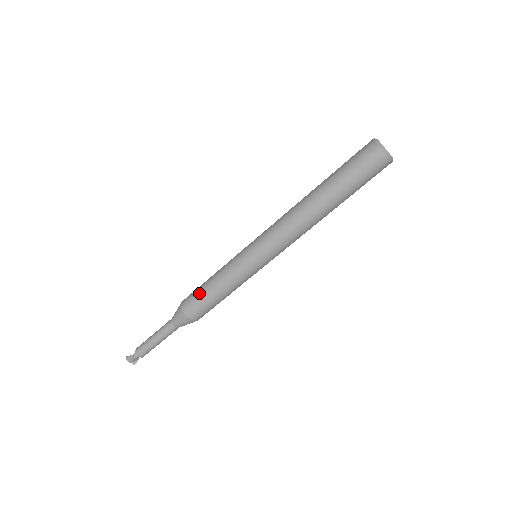
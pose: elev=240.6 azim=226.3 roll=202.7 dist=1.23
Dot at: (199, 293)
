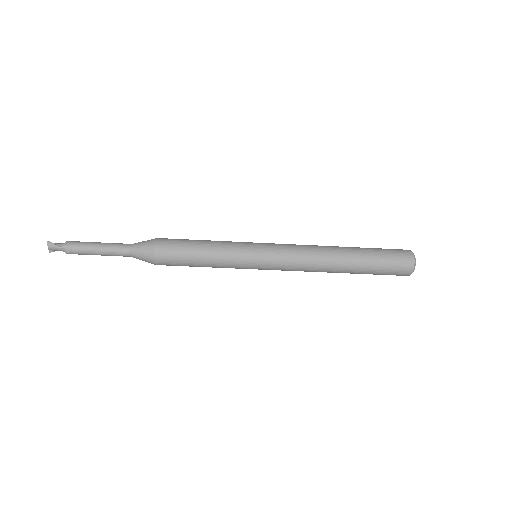
Dot at: (184, 250)
